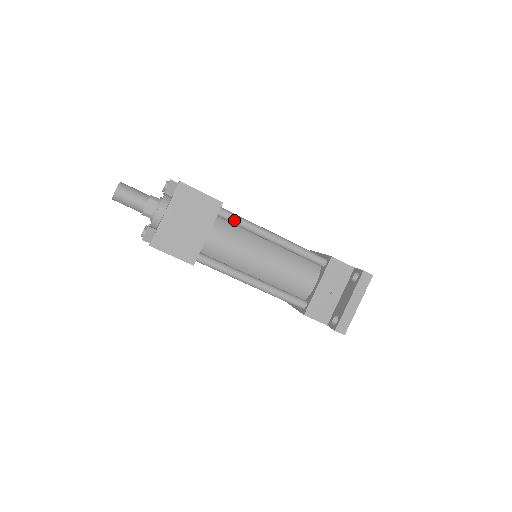
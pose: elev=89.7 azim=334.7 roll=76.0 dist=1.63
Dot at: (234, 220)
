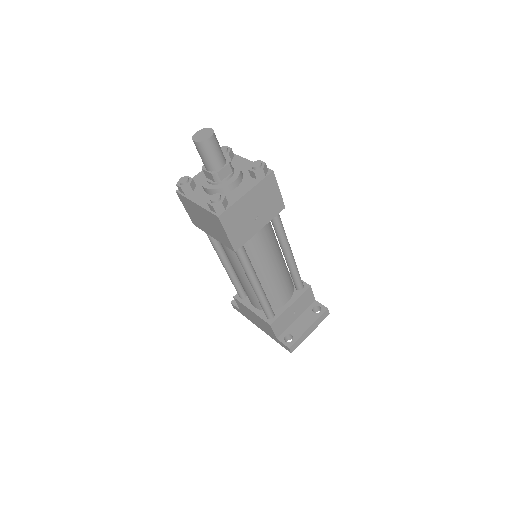
Dot at: (279, 225)
